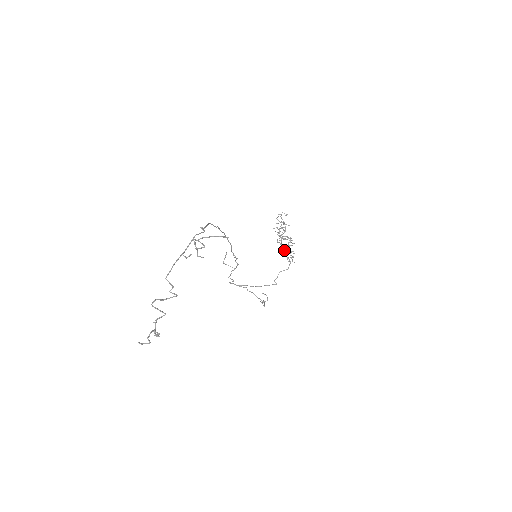
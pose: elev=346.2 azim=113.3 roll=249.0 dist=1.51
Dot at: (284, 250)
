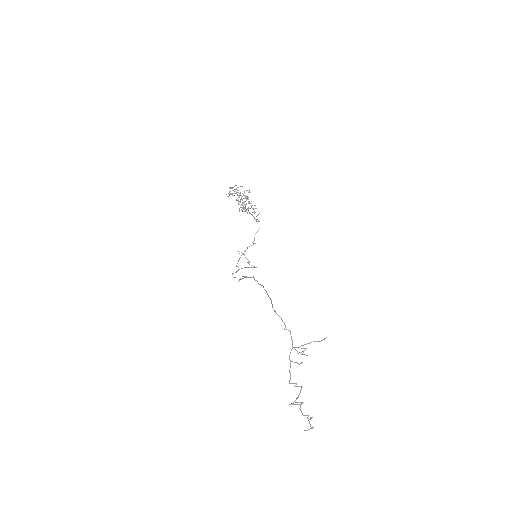
Dot at: (249, 213)
